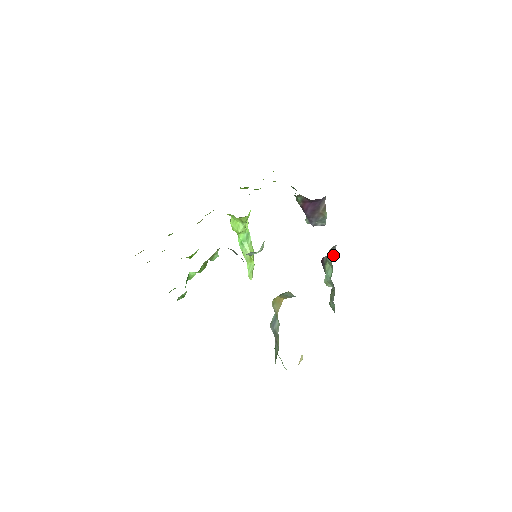
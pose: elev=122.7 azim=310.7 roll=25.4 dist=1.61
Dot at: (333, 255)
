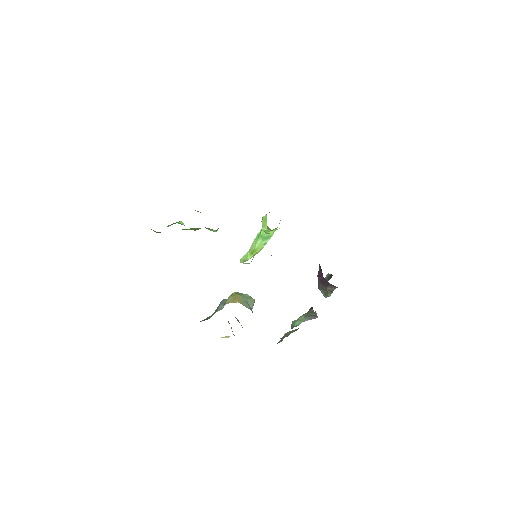
Dot at: (309, 319)
